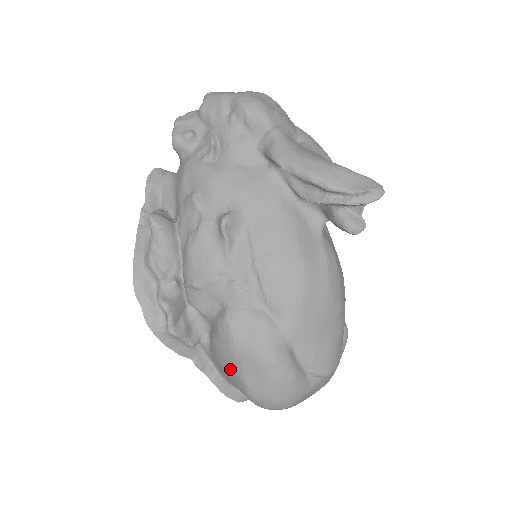
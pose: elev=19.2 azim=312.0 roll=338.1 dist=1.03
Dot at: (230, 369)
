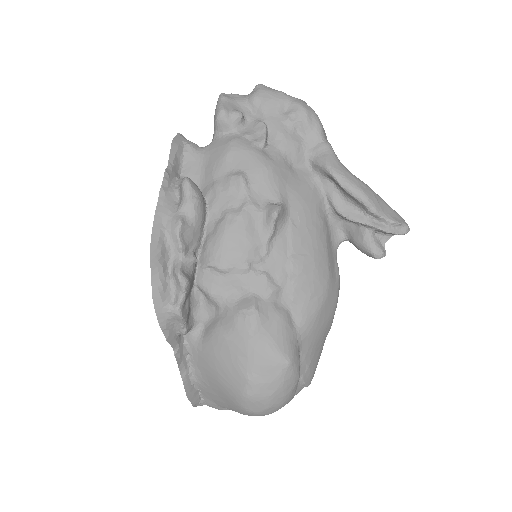
Dot at: (231, 364)
